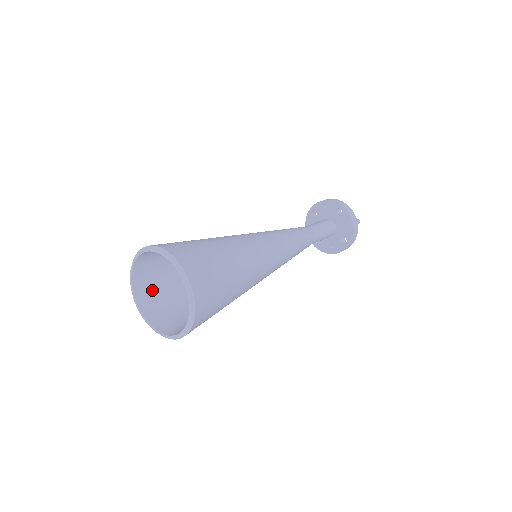
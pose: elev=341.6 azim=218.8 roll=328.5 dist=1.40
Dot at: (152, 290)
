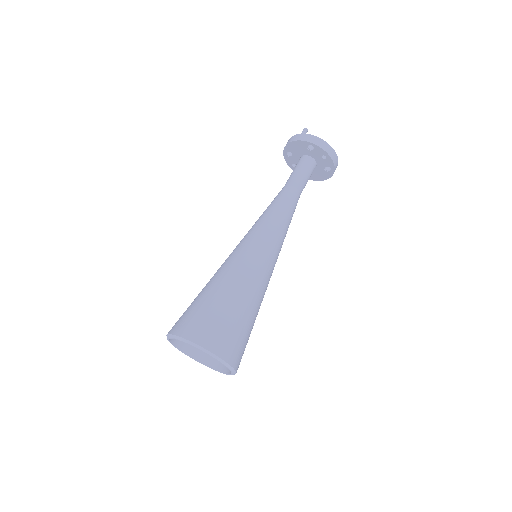
Dot at: occluded
